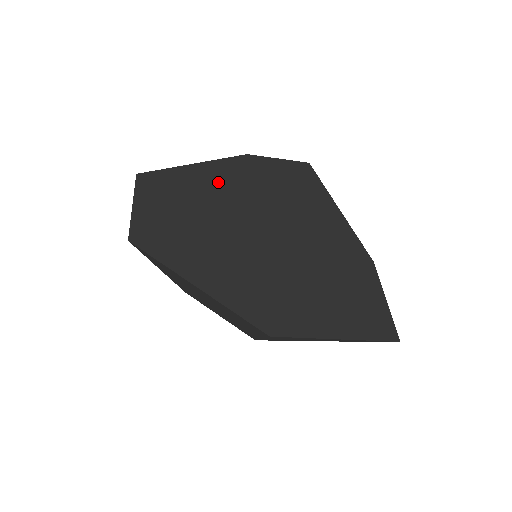
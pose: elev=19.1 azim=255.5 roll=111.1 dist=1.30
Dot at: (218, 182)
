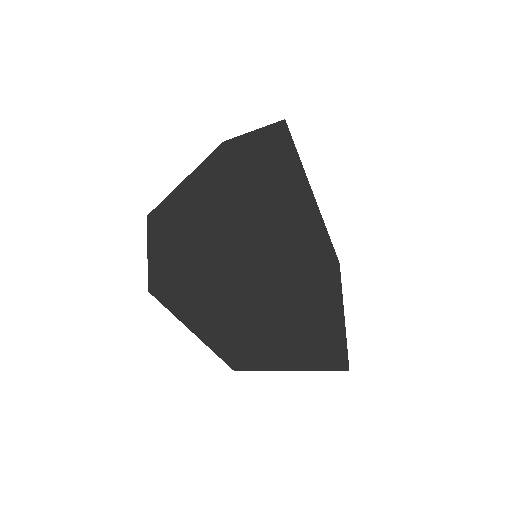
Dot at: (200, 199)
